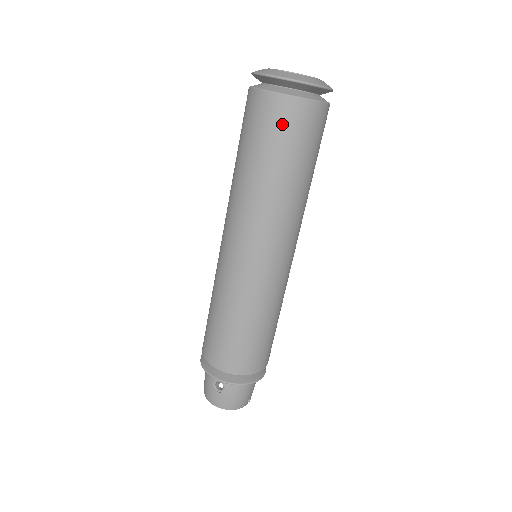
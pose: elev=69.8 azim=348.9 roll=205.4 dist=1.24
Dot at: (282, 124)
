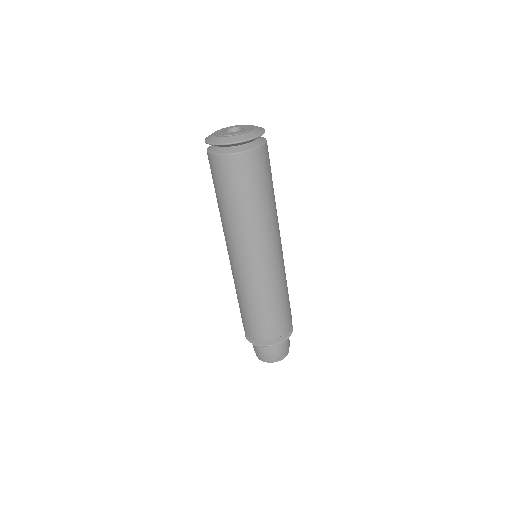
Dot at: (215, 173)
